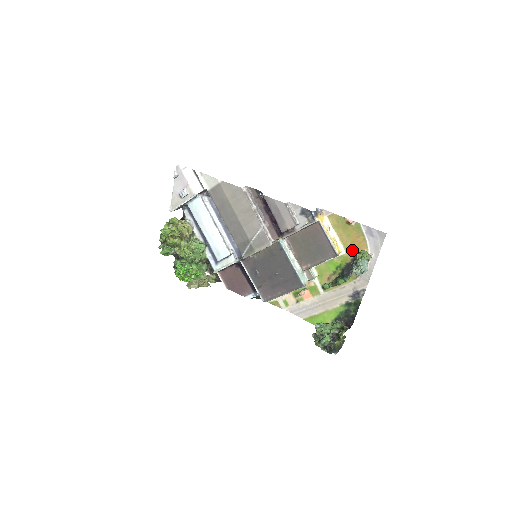
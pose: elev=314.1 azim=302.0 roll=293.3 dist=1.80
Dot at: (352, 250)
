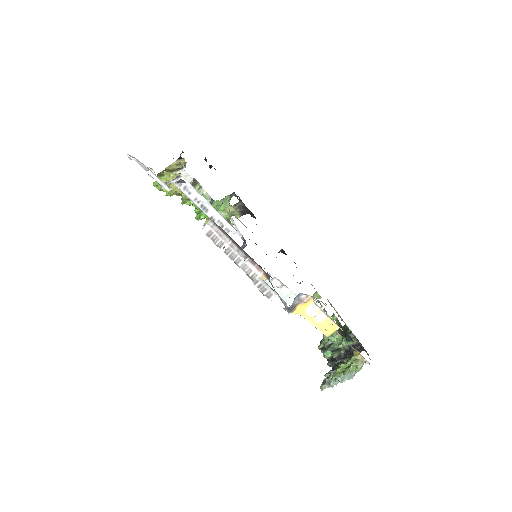
Dot at: occluded
